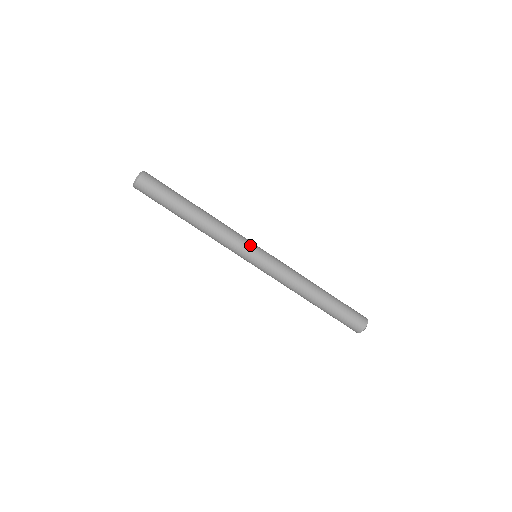
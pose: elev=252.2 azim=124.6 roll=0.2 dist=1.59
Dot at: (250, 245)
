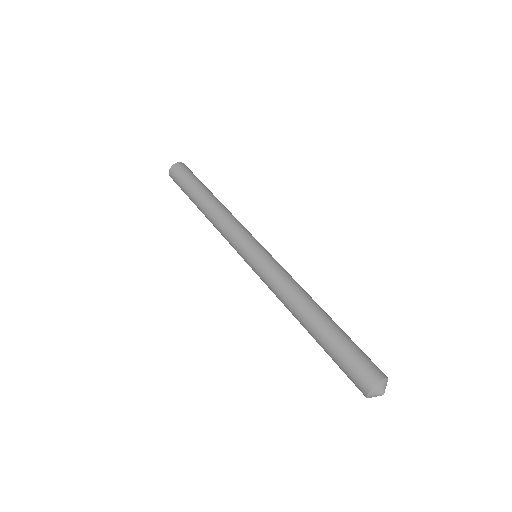
Dot at: occluded
